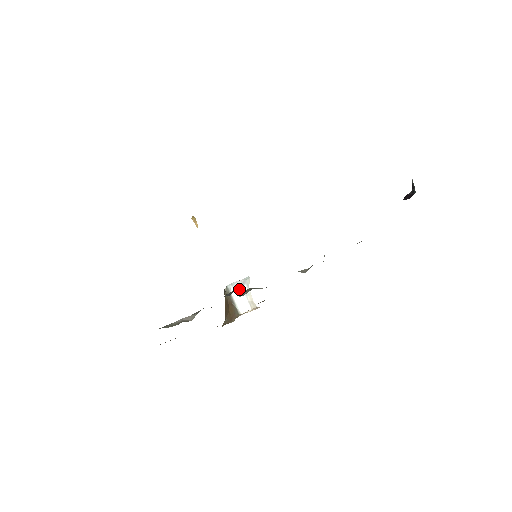
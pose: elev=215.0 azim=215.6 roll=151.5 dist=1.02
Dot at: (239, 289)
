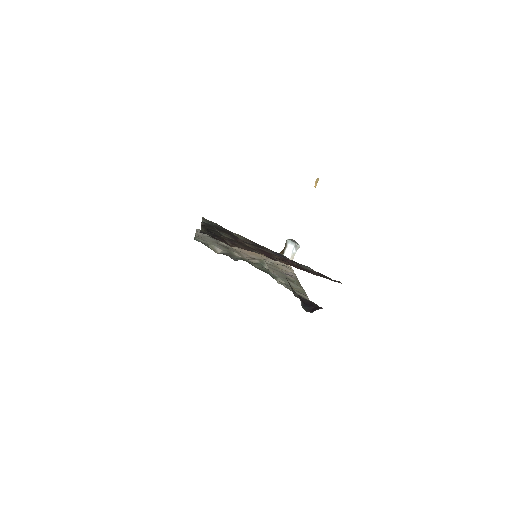
Dot at: (292, 247)
